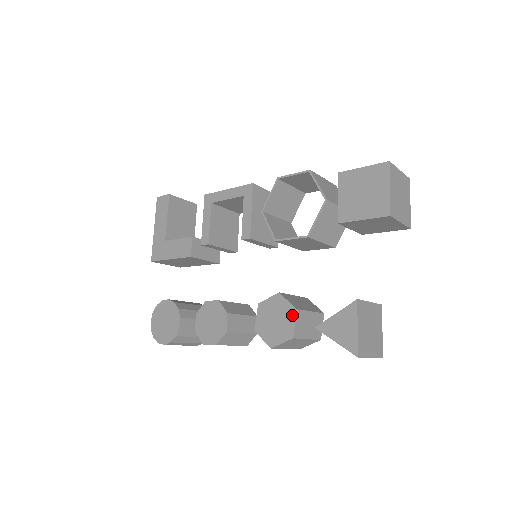
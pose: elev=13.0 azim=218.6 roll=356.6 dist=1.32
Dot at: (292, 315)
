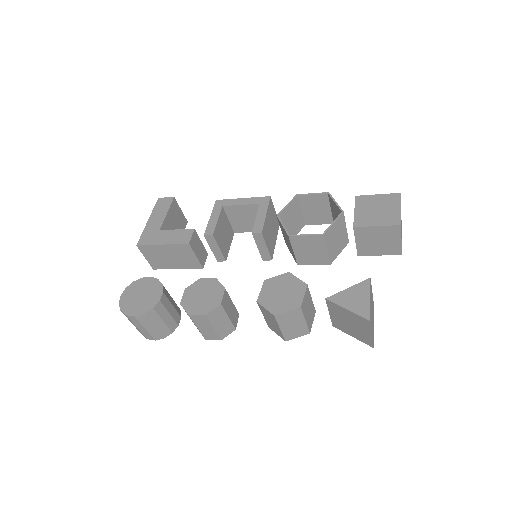
Dot at: (302, 289)
